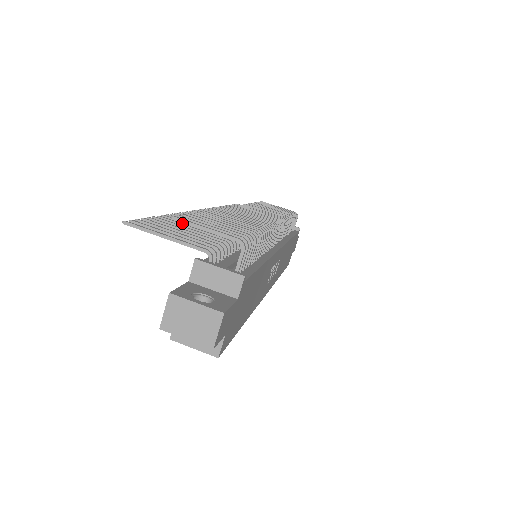
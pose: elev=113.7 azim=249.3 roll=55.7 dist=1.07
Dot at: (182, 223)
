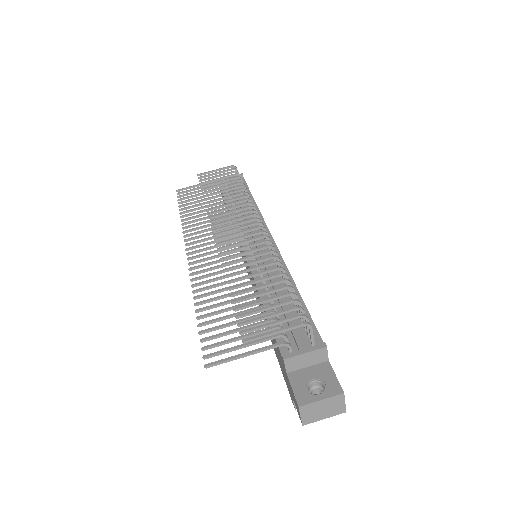
Dot at: (220, 310)
